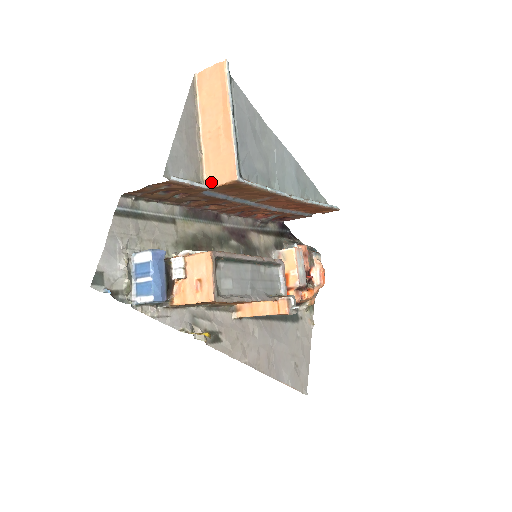
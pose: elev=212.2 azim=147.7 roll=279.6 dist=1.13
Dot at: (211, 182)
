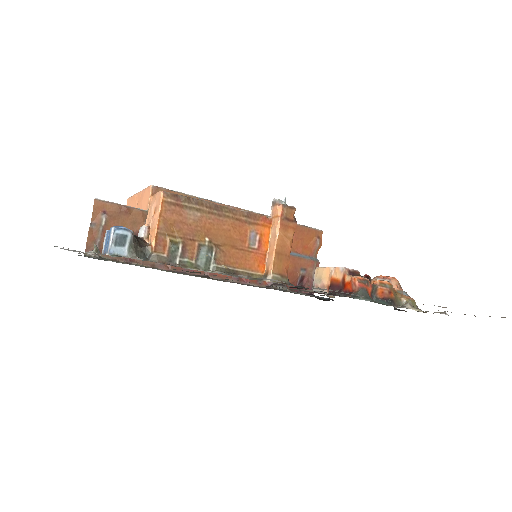
Dot at: (146, 212)
